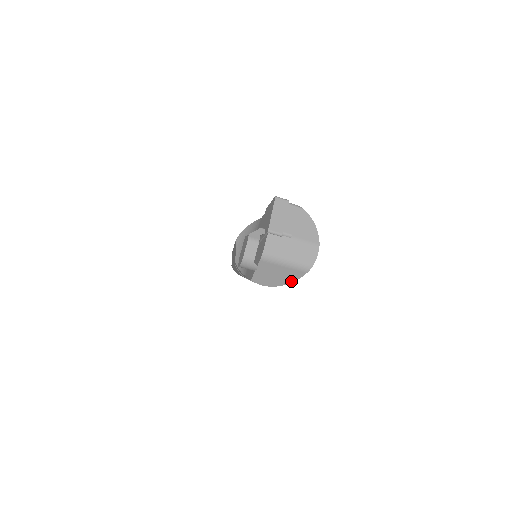
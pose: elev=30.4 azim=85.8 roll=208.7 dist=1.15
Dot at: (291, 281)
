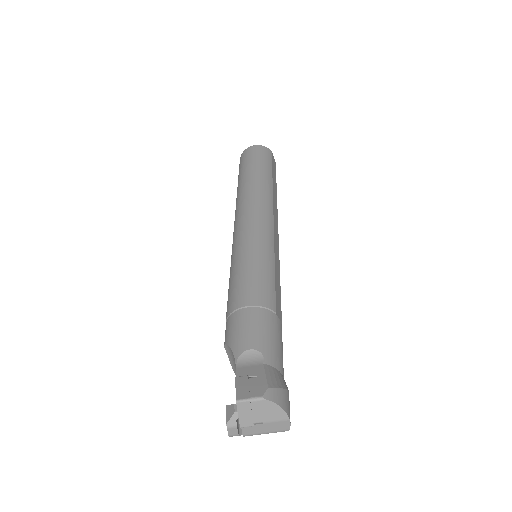
Dot at: occluded
